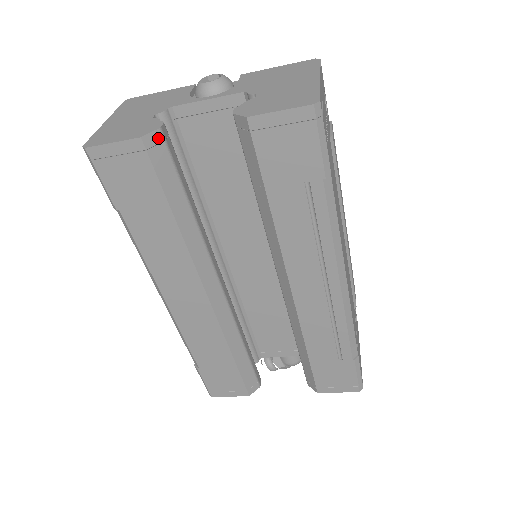
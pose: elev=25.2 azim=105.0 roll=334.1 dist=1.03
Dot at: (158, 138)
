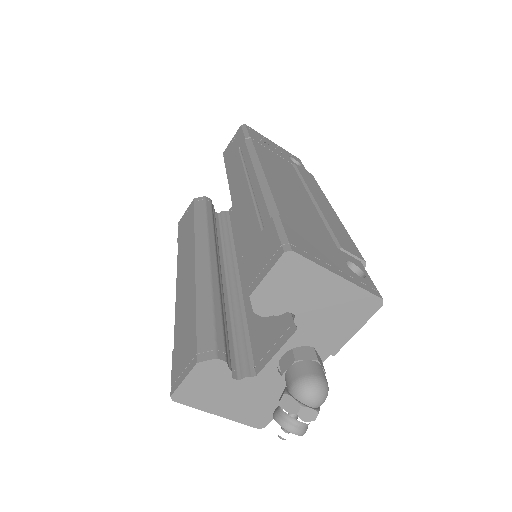
Dot at: (202, 199)
